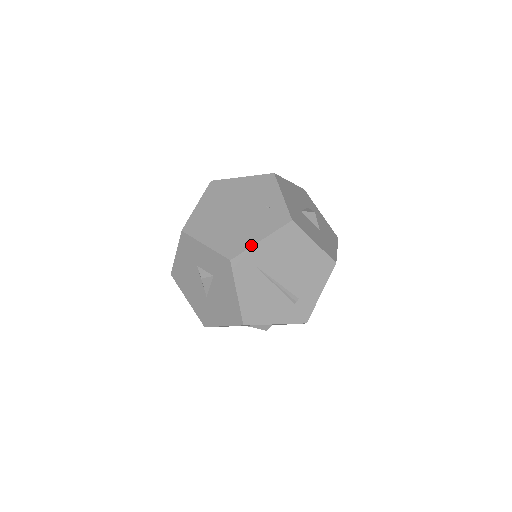
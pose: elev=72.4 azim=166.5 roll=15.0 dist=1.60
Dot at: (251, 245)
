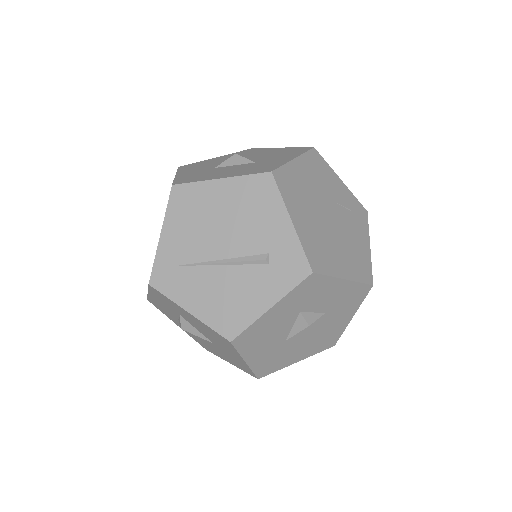
Dot at: (156, 250)
